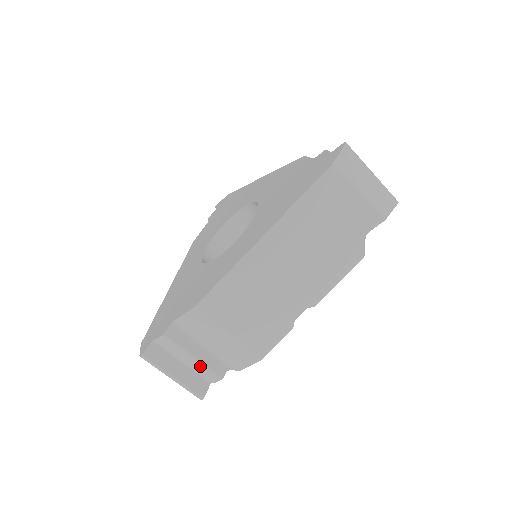
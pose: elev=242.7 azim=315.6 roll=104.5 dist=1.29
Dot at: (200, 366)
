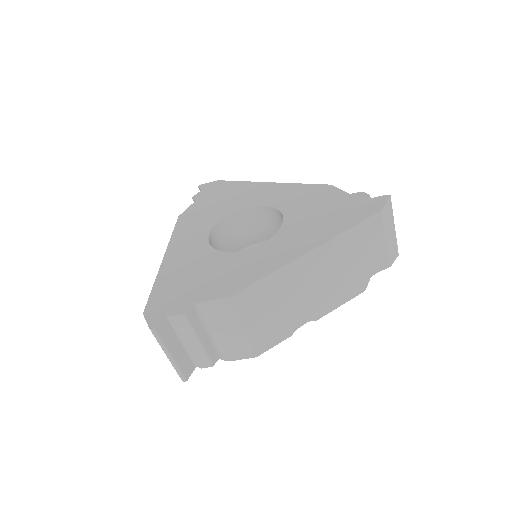
Dot at: (199, 350)
